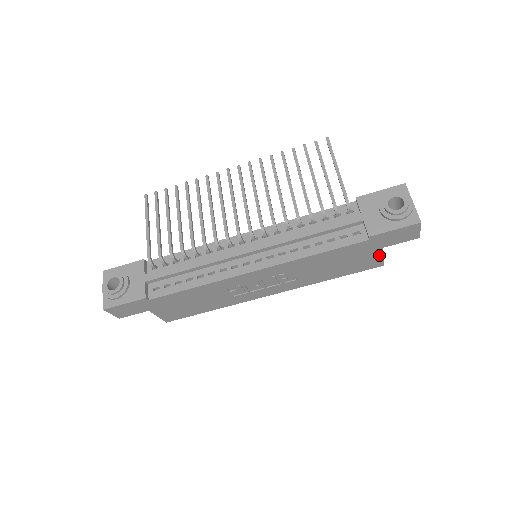
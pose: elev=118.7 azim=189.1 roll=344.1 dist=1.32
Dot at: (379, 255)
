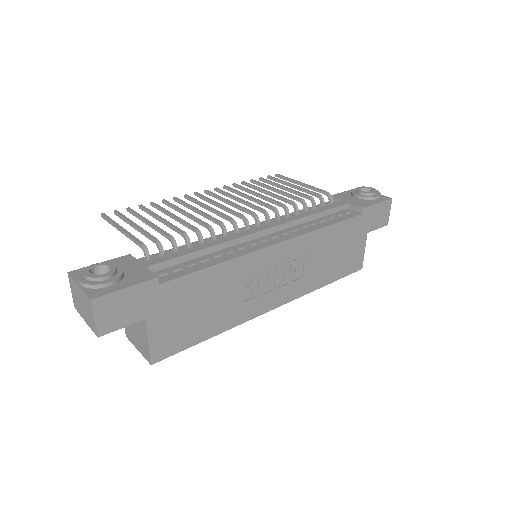
Dot at: (363, 247)
